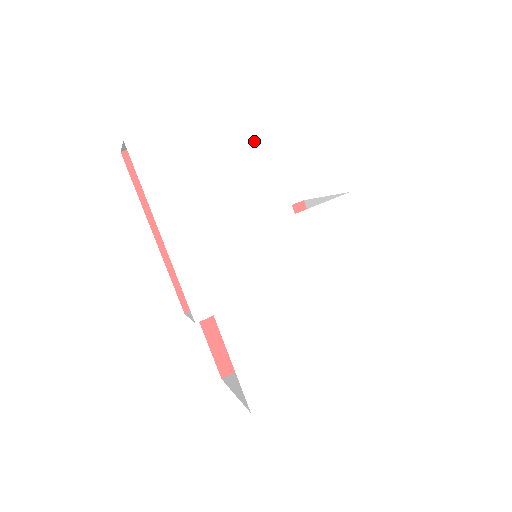
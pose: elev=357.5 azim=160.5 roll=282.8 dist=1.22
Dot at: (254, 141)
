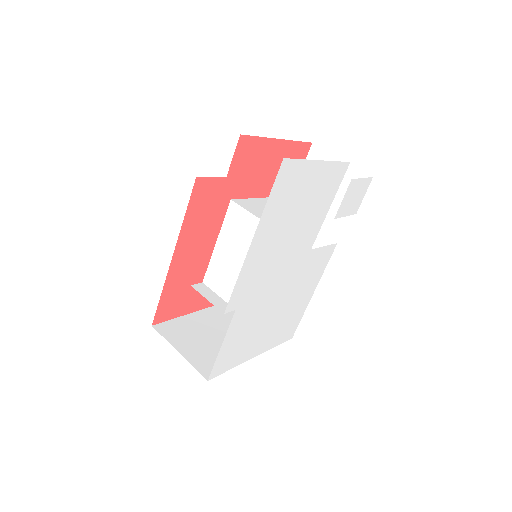
Dot at: (331, 191)
